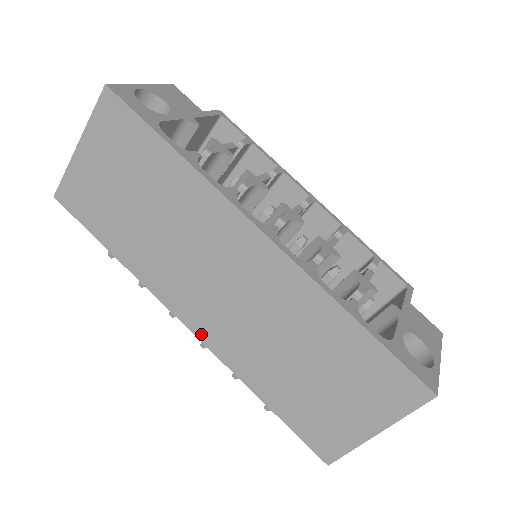
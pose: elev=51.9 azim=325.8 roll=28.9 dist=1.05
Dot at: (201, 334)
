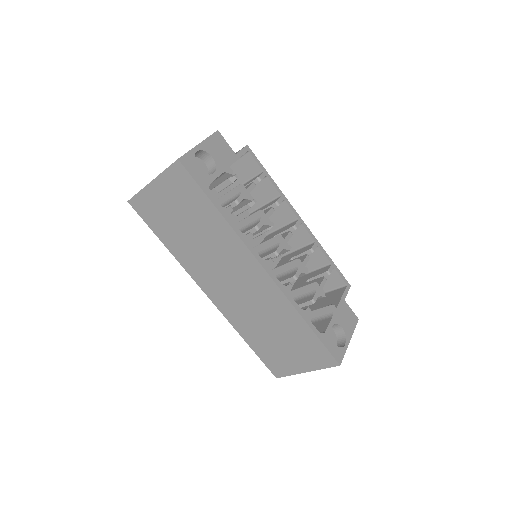
Dot at: (215, 302)
